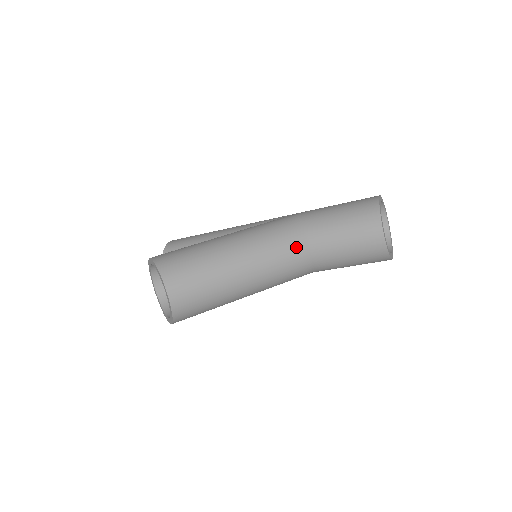
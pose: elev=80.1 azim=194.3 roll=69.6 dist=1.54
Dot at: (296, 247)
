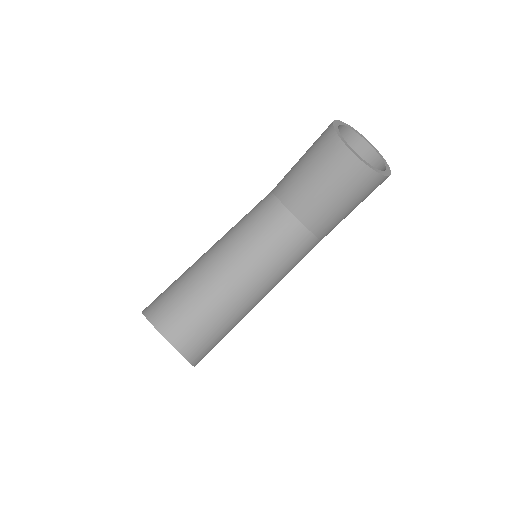
Dot at: (279, 223)
